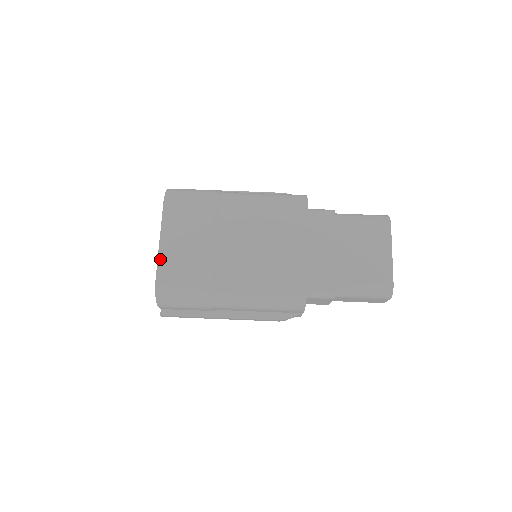
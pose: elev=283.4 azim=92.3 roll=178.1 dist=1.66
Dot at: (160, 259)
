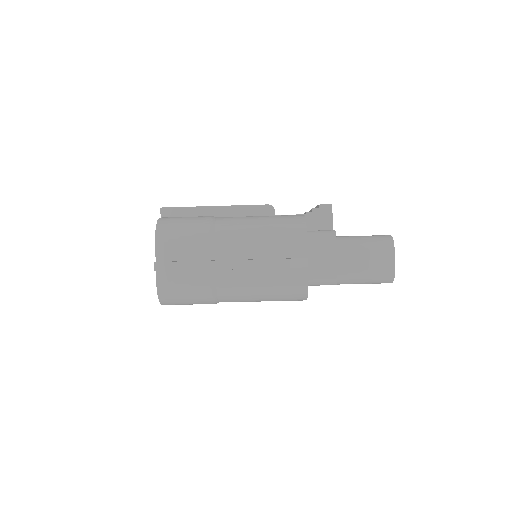
Dot at: occluded
